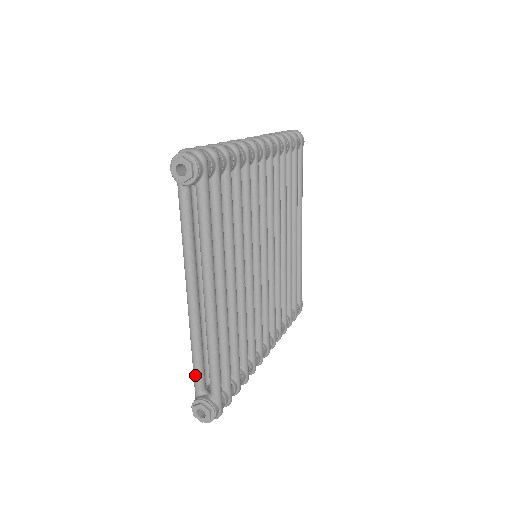
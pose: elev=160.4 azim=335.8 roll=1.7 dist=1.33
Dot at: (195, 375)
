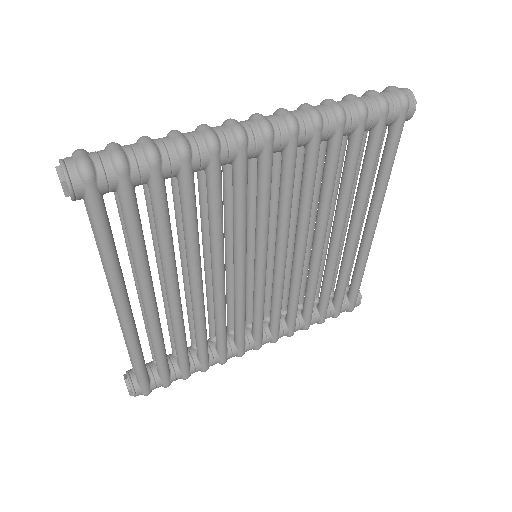
Dot at: (128, 353)
